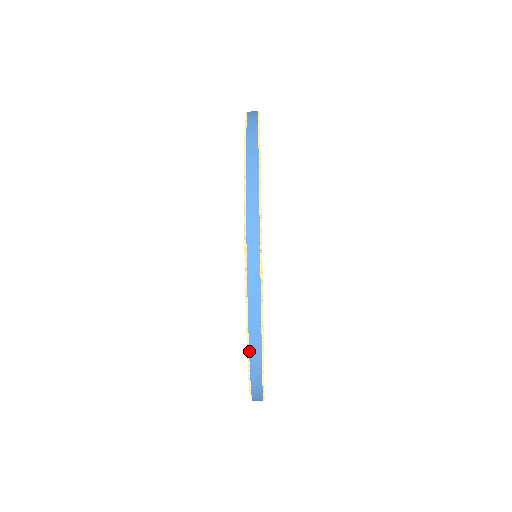
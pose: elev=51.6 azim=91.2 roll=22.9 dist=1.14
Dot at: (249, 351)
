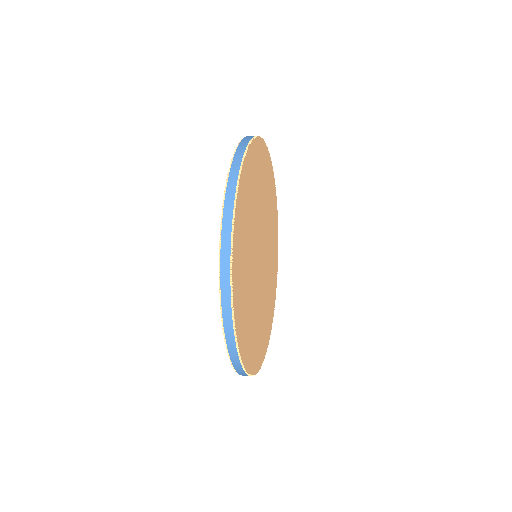
Dot at: (224, 329)
